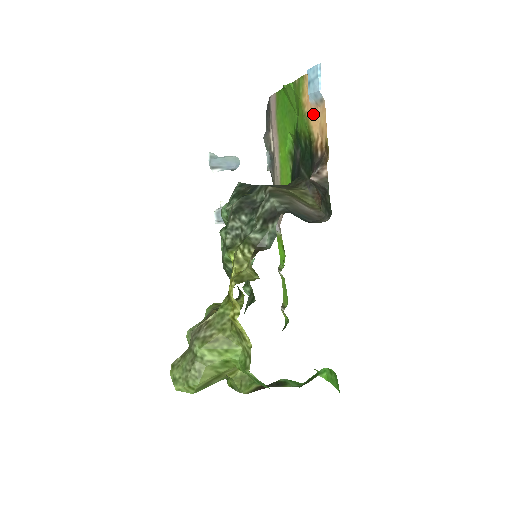
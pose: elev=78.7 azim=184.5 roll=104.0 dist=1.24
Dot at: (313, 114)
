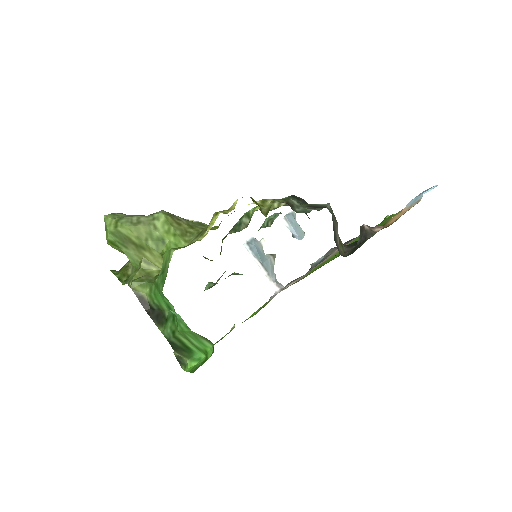
Dot at: (400, 214)
